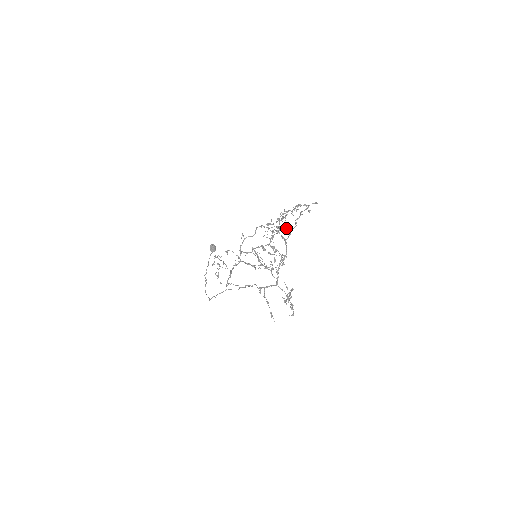
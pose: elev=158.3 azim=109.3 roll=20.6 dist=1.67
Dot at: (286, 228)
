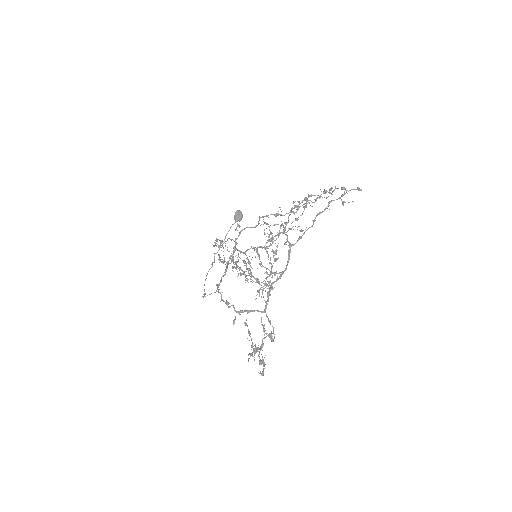
Dot at: occluded
